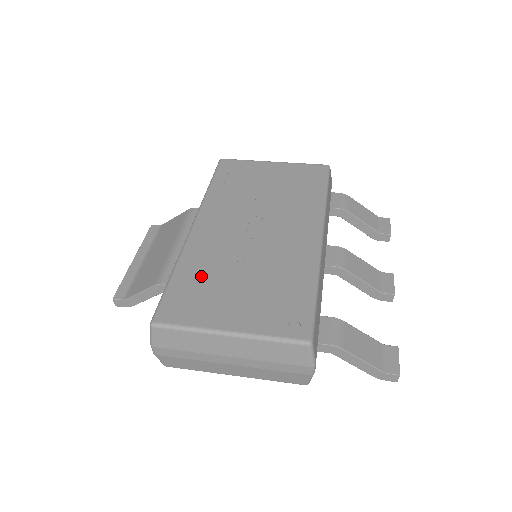
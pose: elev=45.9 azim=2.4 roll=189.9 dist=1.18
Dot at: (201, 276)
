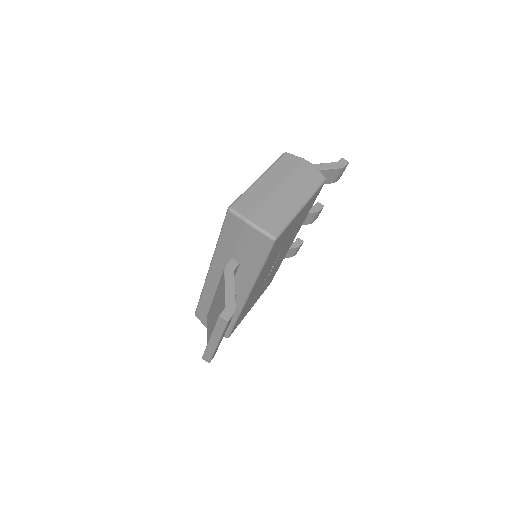
Dot at: occluded
